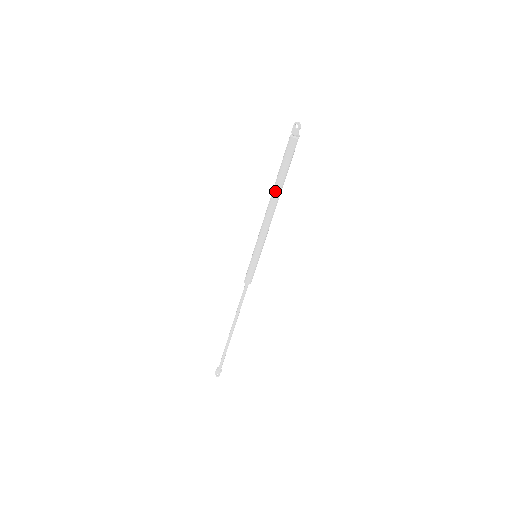
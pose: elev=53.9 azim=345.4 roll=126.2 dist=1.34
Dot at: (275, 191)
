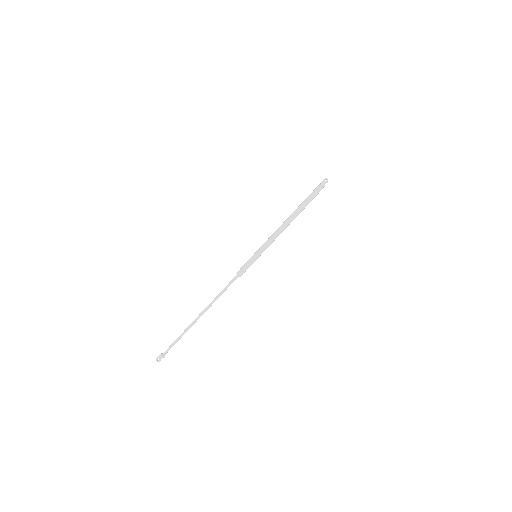
Dot at: (294, 213)
